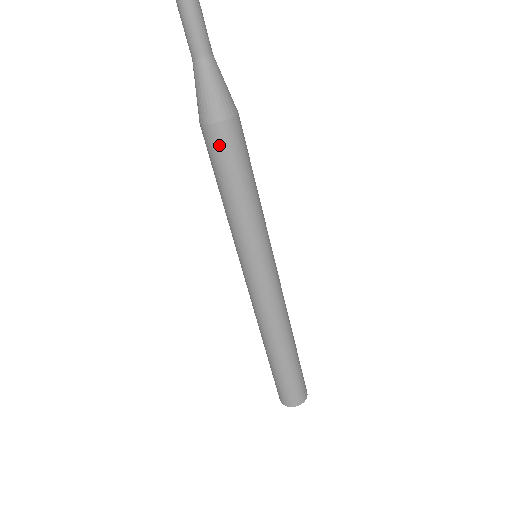
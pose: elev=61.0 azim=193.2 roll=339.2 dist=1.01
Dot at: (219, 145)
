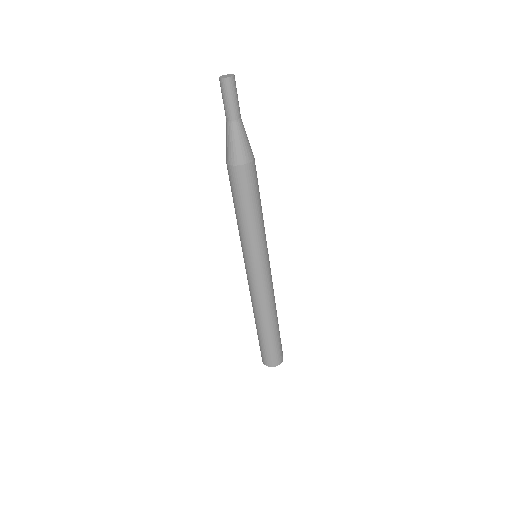
Dot at: (230, 178)
